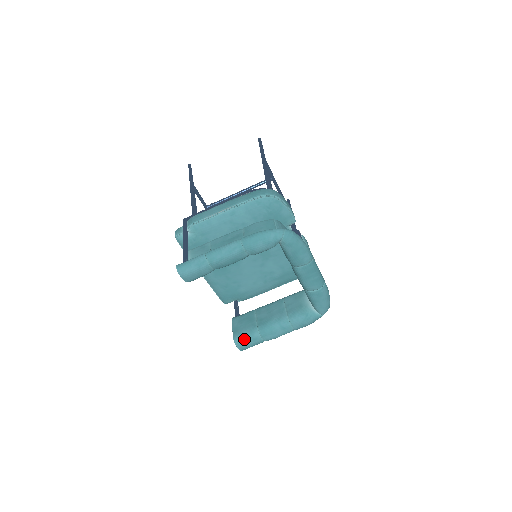
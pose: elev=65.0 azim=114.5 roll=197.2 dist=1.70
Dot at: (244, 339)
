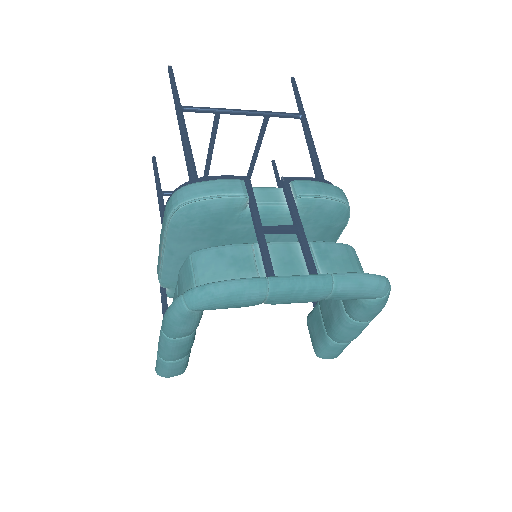
Dot at: (323, 352)
